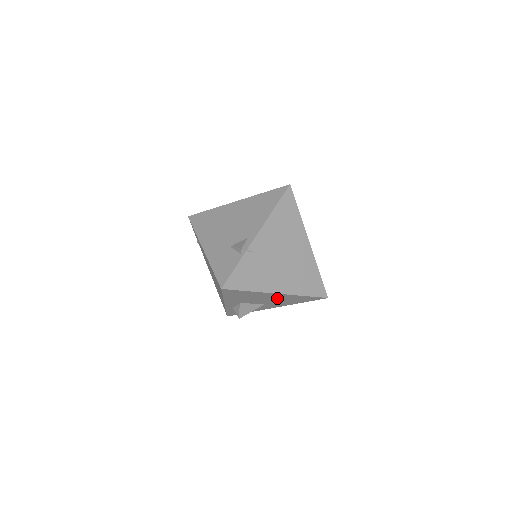
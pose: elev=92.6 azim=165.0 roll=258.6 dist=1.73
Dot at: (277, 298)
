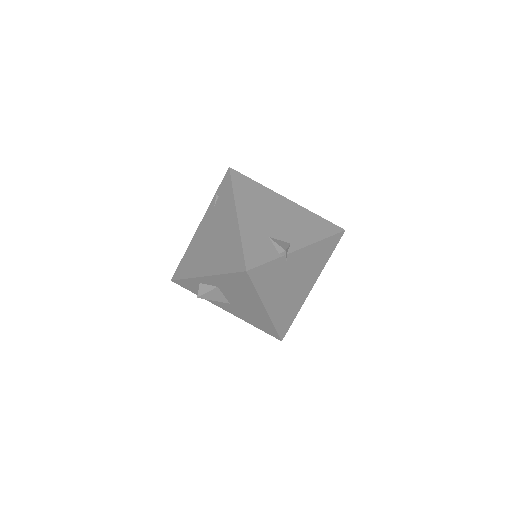
Dot at: (253, 310)
